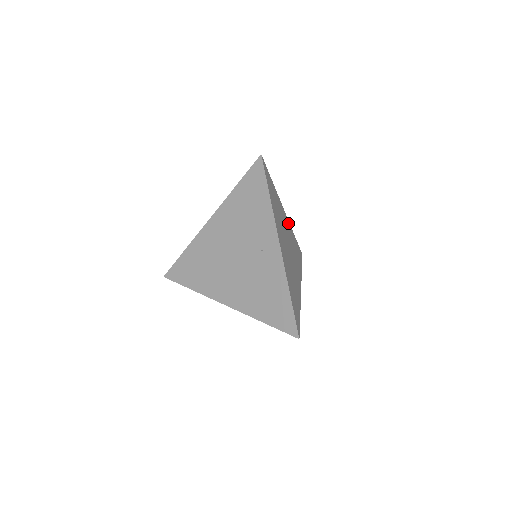
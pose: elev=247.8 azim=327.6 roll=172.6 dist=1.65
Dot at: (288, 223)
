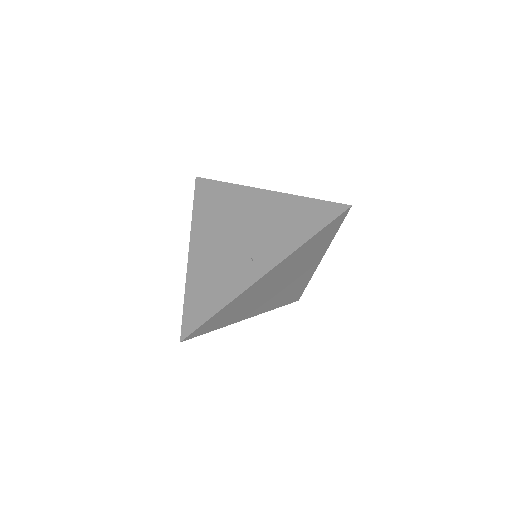
Dot at: (312, 271)
